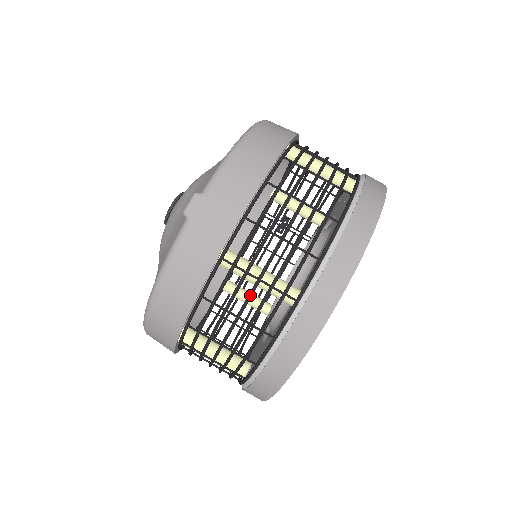
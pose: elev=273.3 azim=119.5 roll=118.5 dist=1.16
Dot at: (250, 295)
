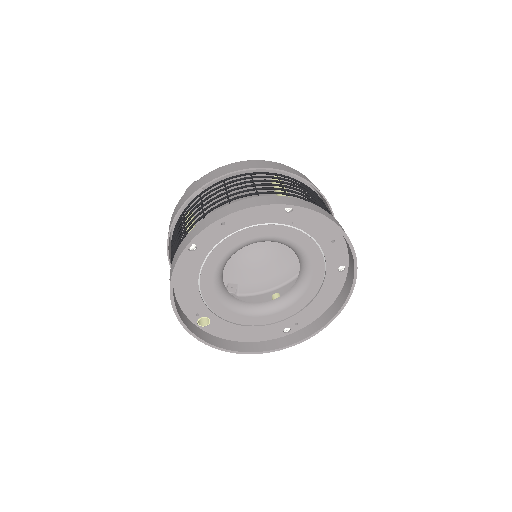
Dot at: (178, 235)
